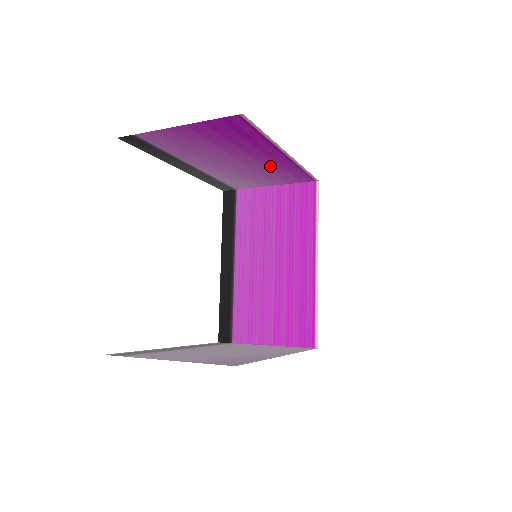
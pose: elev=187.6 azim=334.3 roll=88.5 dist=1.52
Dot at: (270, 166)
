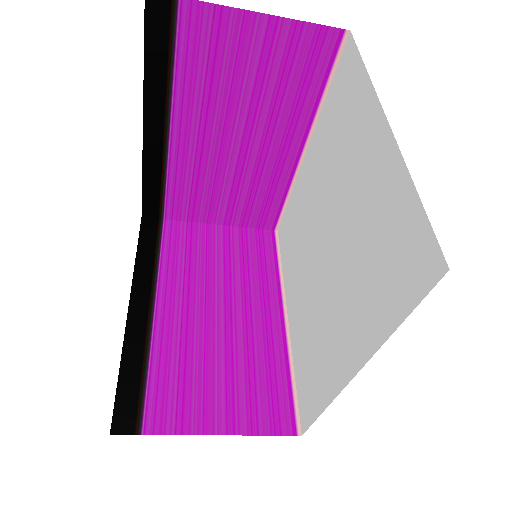
Dot at: (260, 173)
